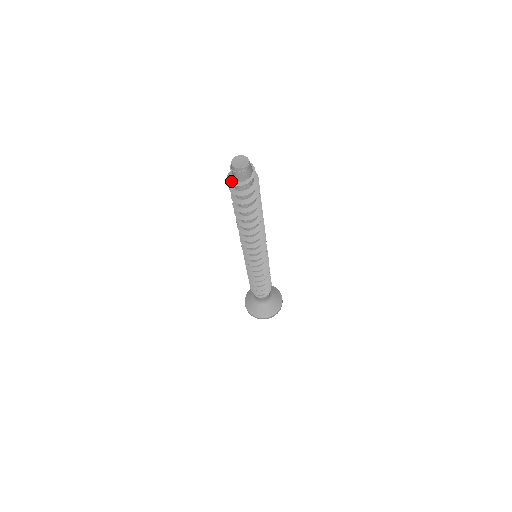
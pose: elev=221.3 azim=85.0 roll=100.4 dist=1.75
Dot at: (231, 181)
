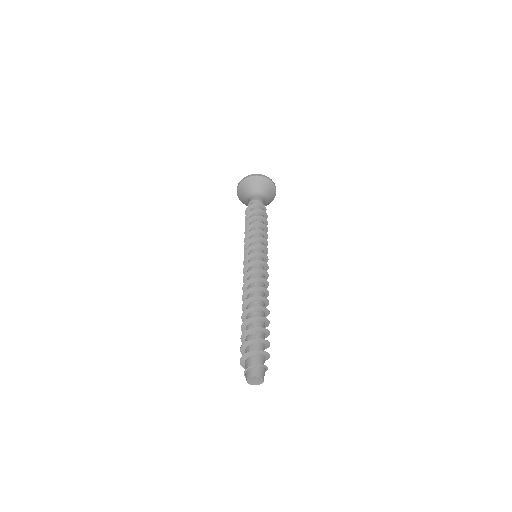
Dot at: (244, 368)
